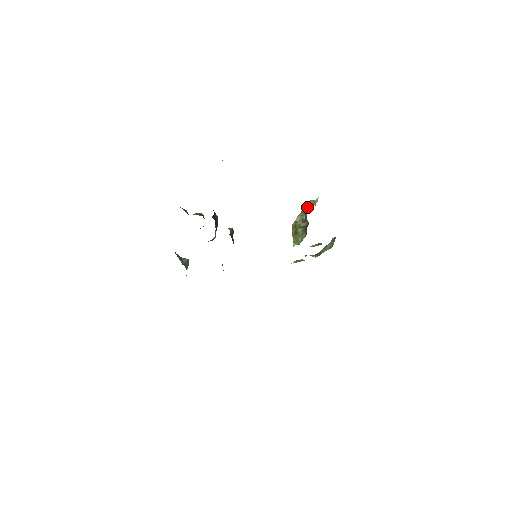
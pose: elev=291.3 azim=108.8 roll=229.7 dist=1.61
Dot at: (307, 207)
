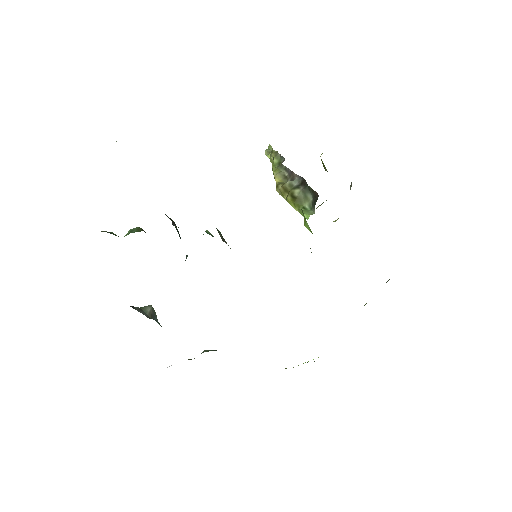
Dot at: (276, 159)
